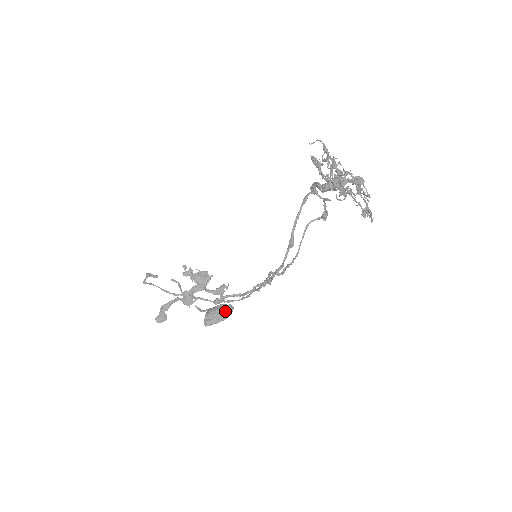
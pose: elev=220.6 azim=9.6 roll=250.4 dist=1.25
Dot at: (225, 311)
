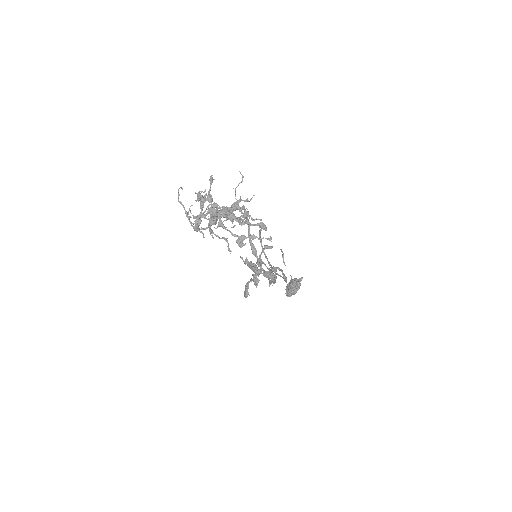
Dot at: (294, 286)
